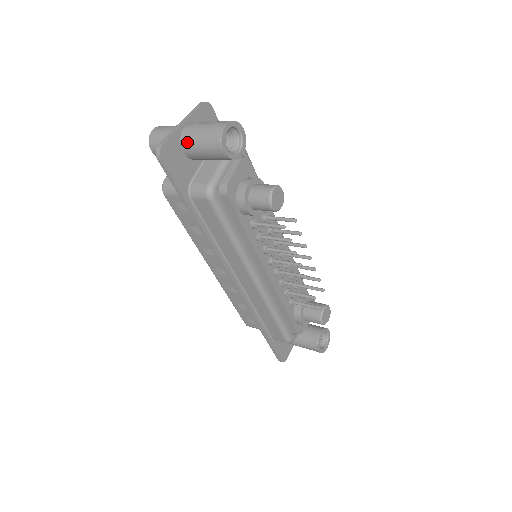
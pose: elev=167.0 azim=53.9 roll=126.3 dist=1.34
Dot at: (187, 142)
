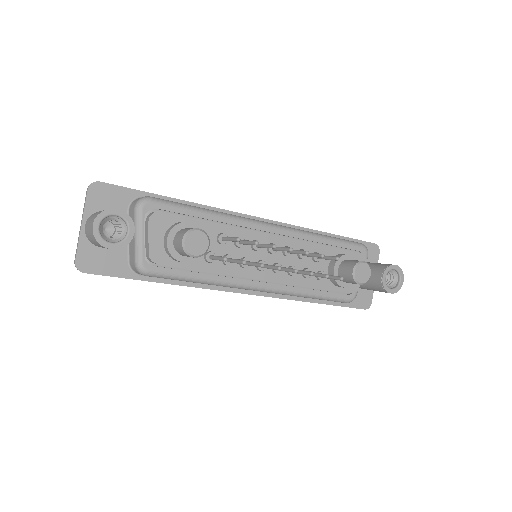
Dot at: (92, 243)
